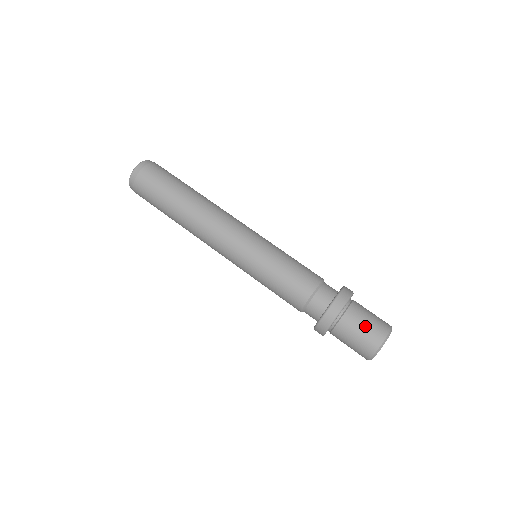
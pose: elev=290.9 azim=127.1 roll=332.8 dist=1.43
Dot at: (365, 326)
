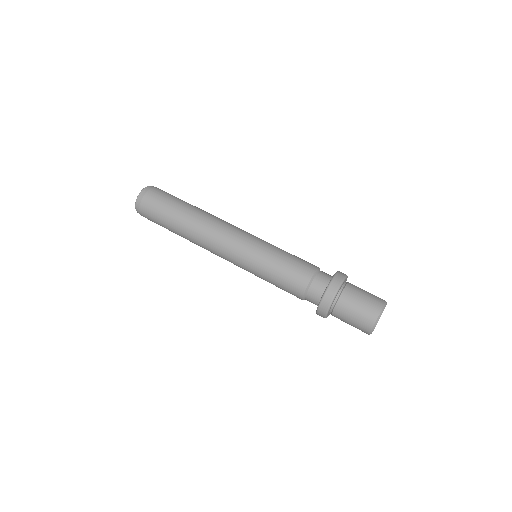
Dot at: (367, 292)
